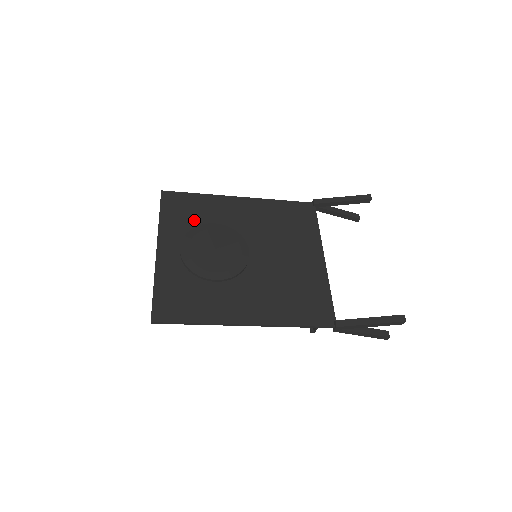
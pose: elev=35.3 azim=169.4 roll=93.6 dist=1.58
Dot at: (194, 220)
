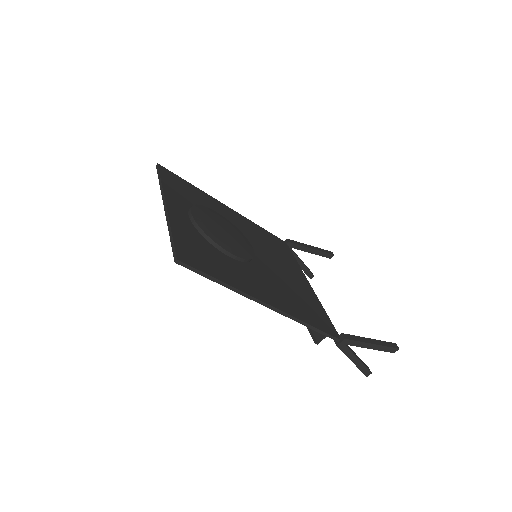
Dot at: (195, 201)
